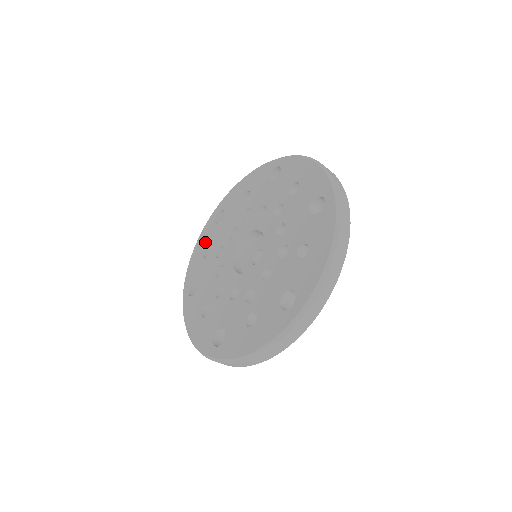
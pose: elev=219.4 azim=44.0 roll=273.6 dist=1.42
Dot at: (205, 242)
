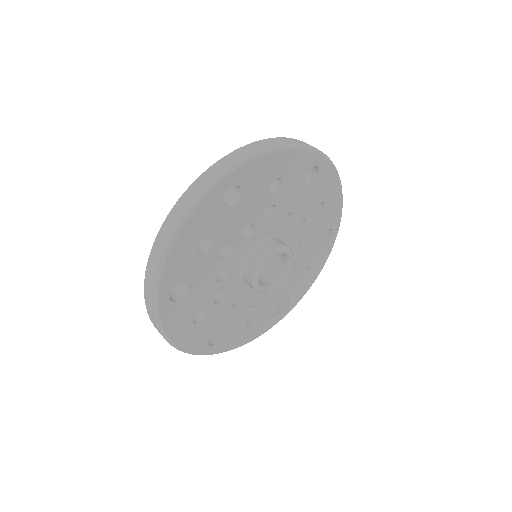
Dot at: occluded
